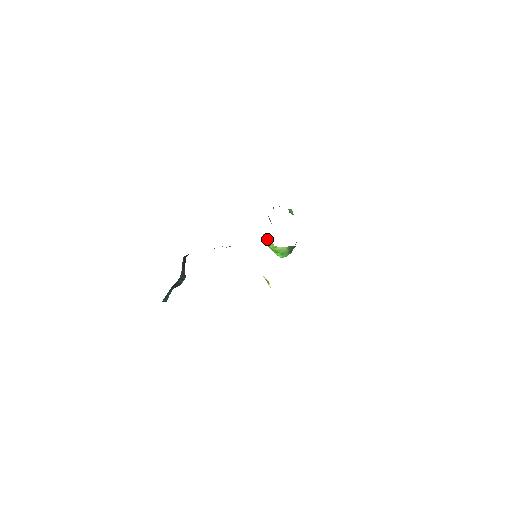
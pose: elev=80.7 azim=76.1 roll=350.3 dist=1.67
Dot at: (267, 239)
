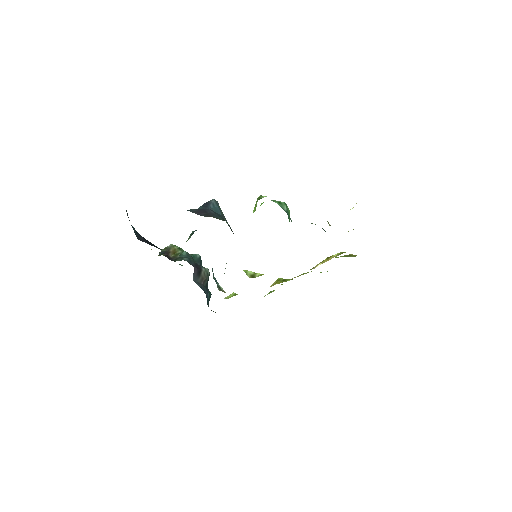
Dot at: occluded
